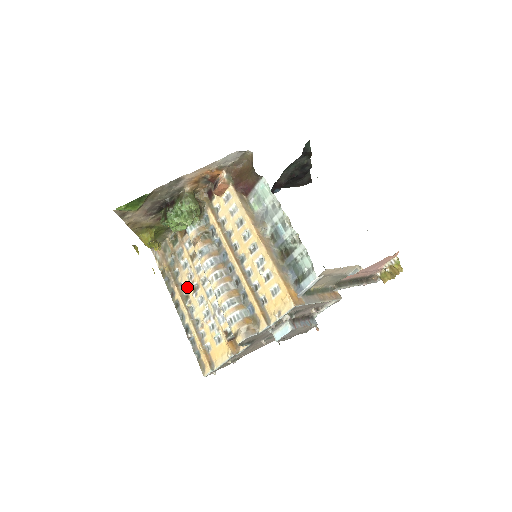
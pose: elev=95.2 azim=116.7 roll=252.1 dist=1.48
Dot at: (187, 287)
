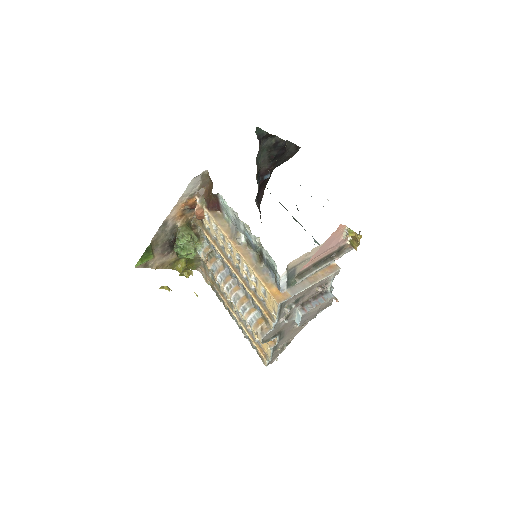
Dot at: (227, 296)
